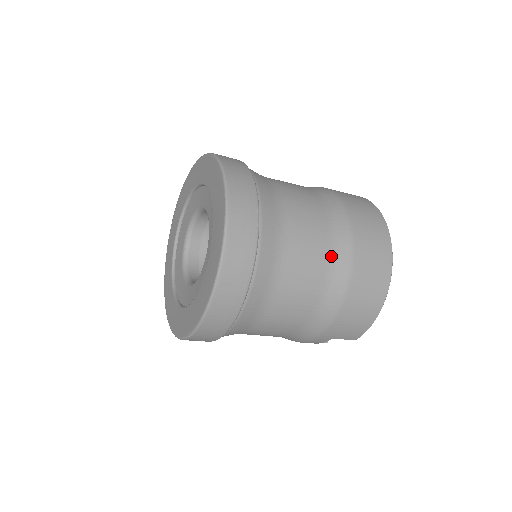
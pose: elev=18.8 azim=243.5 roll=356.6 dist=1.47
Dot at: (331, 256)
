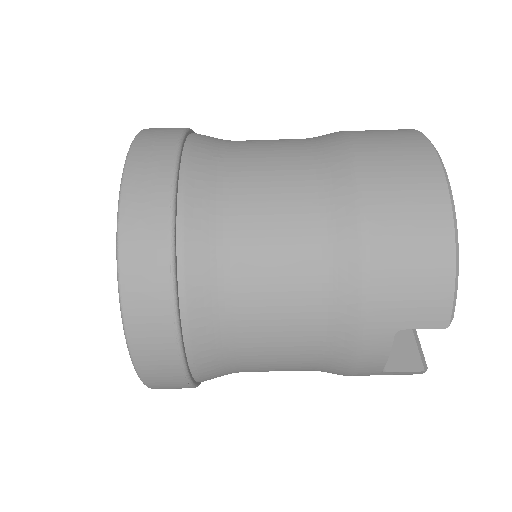
Dot at: (318, 176)
